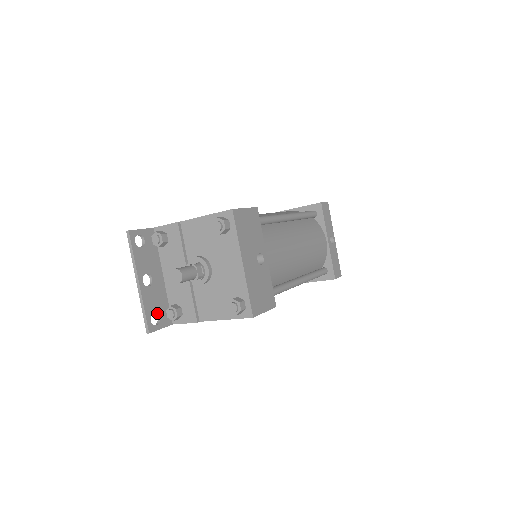
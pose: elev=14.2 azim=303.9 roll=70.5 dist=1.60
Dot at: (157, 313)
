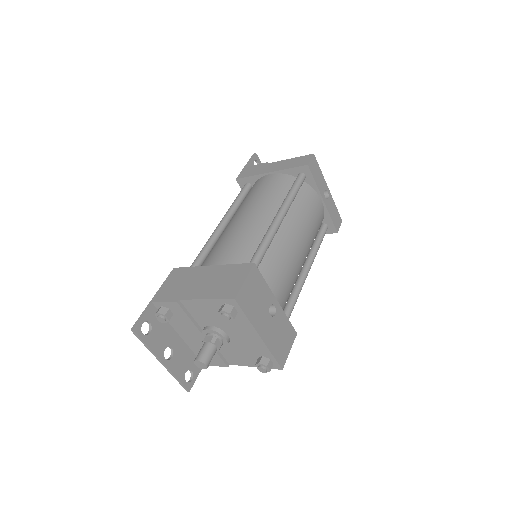
Dot at: occluded
